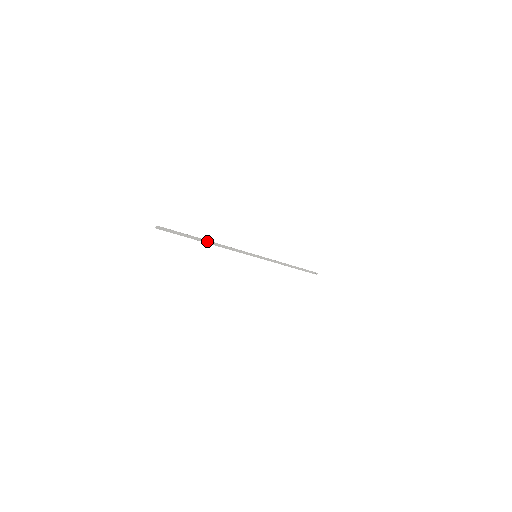
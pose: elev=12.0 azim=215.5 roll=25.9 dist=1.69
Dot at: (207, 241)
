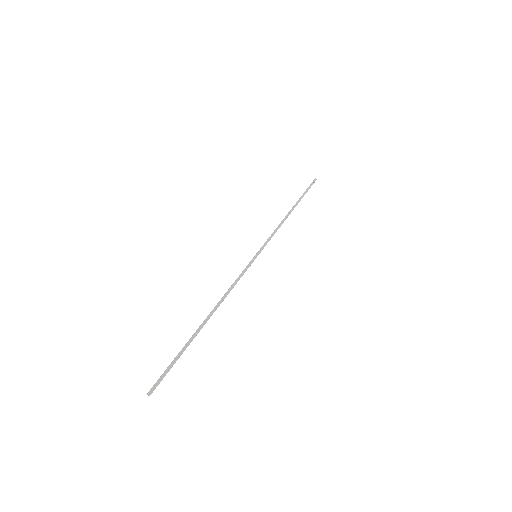
Dot at: (205, 322)
